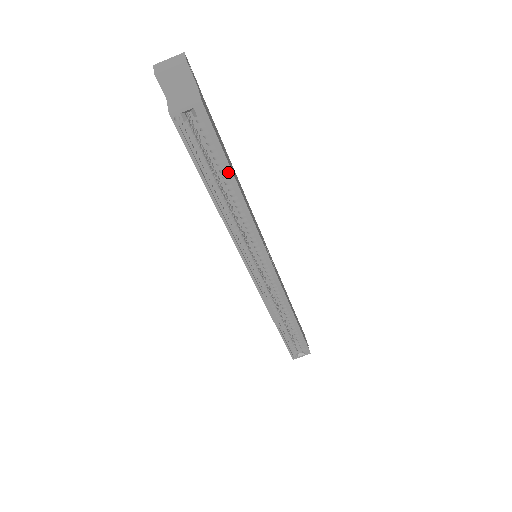
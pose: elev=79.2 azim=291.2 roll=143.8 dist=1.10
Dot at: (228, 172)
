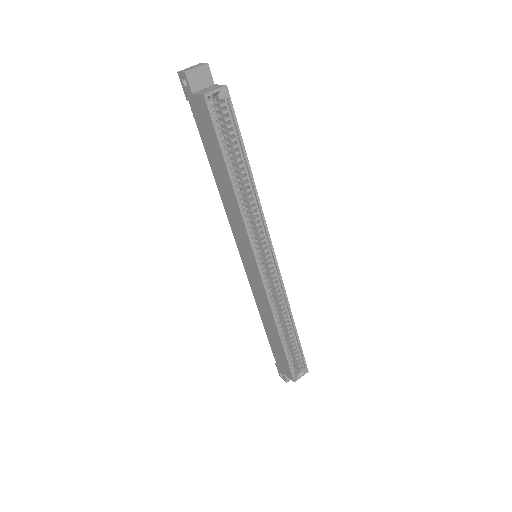
Dot at: (242, 154)
